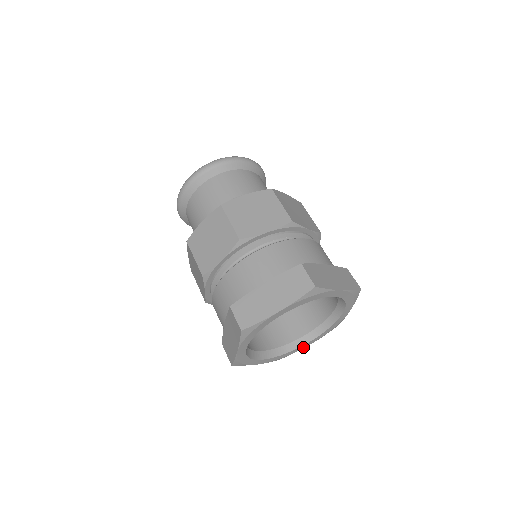
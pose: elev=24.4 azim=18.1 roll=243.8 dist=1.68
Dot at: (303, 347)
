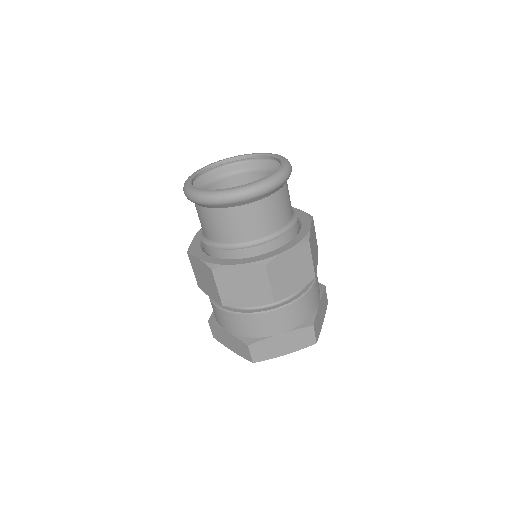
Dot at: occluded
